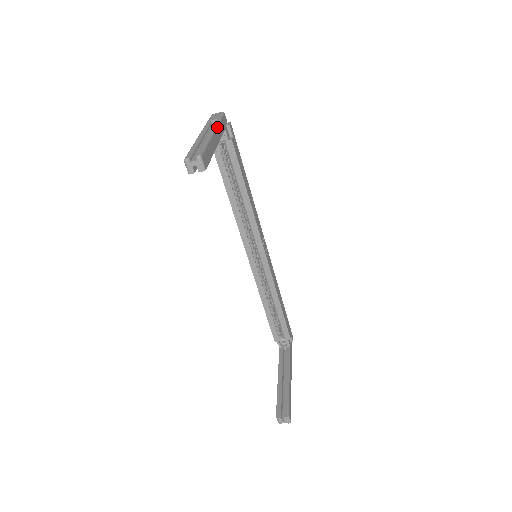
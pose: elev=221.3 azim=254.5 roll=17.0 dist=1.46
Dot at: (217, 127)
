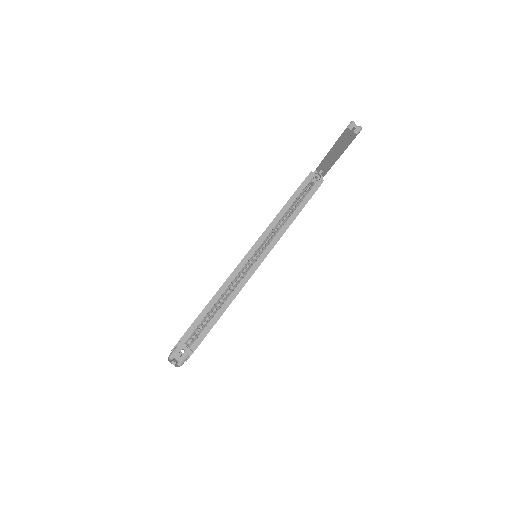
Dot at: occluded
